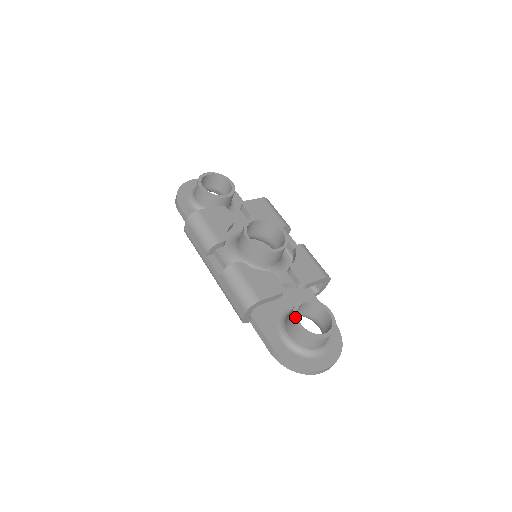
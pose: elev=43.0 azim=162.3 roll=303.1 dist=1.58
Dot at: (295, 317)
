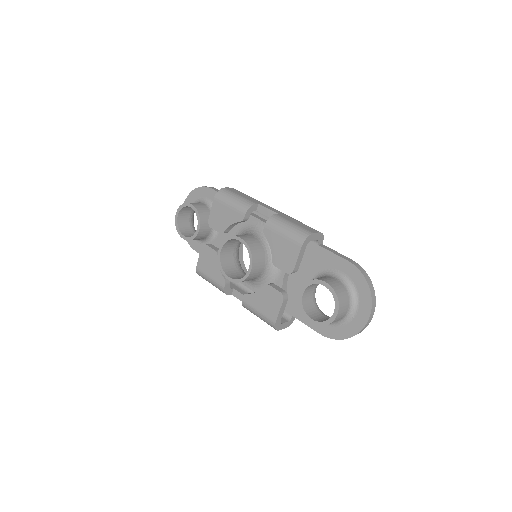
Dot at: (305, 316)
